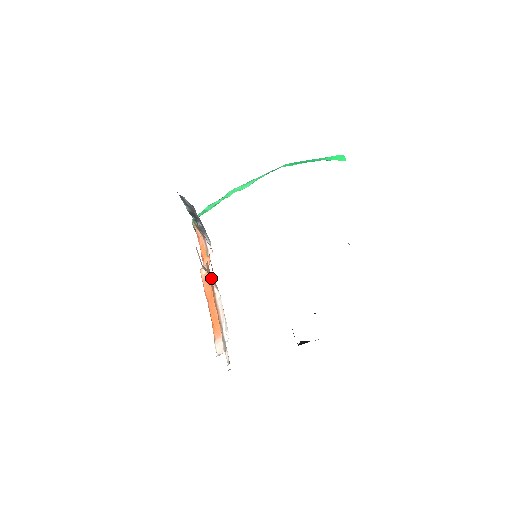
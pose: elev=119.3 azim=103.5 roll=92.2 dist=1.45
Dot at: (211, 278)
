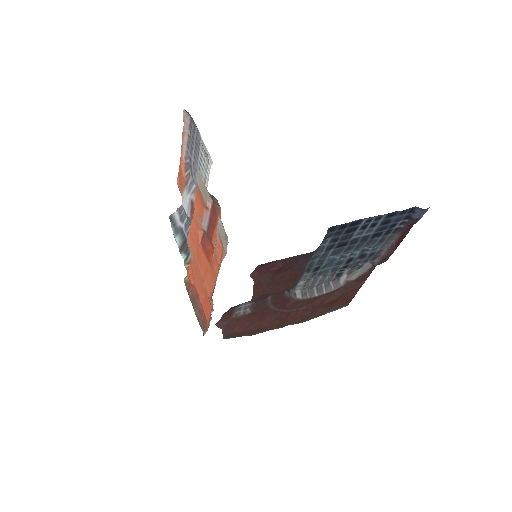
Dot at: occluded
